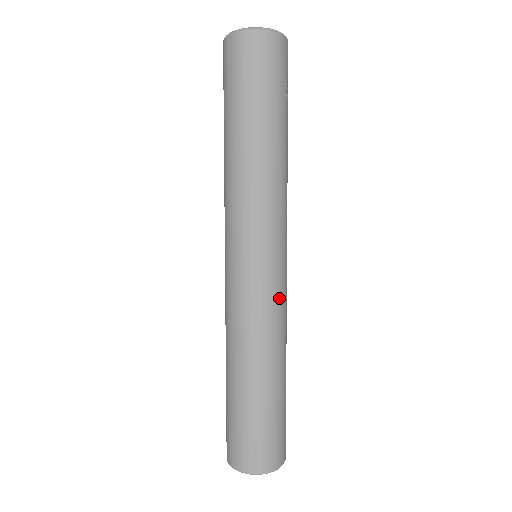
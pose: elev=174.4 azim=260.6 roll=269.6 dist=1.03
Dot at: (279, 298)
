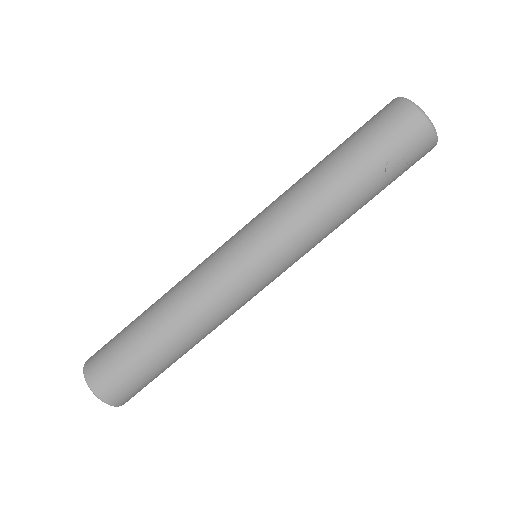
Dot at: (225, 286)
